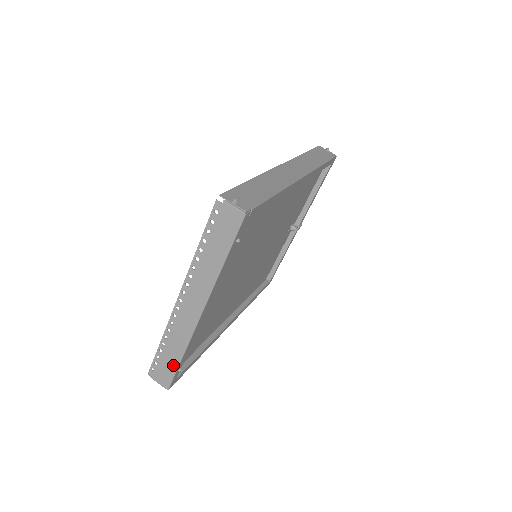
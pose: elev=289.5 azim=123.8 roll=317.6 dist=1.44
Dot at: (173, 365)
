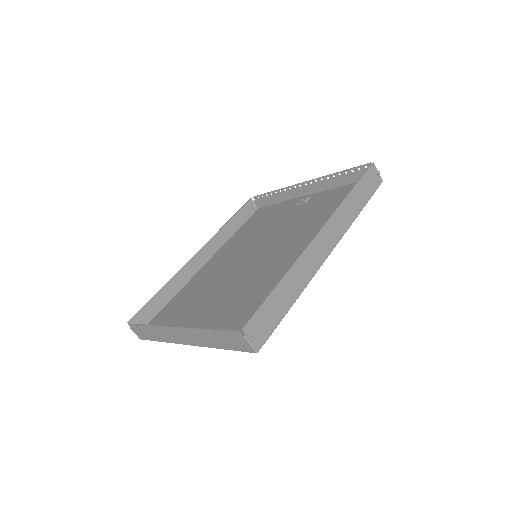
Dot at: (151, 338)
